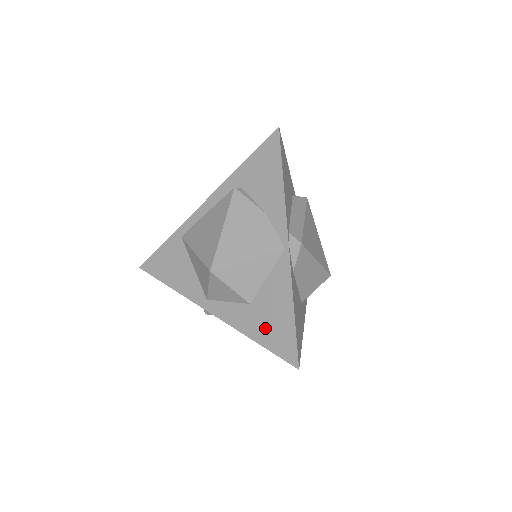
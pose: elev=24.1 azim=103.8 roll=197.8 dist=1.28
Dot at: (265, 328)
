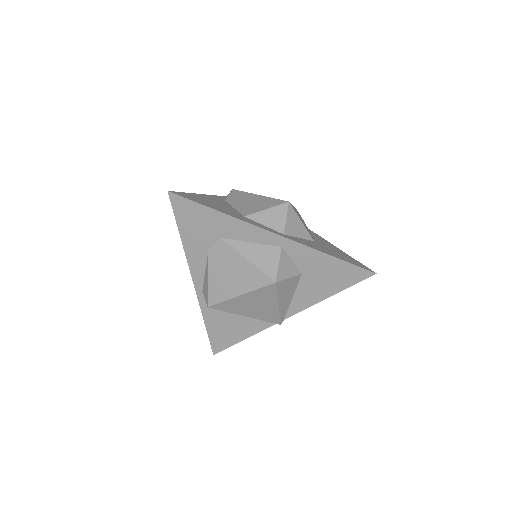
Dot at: occluded
